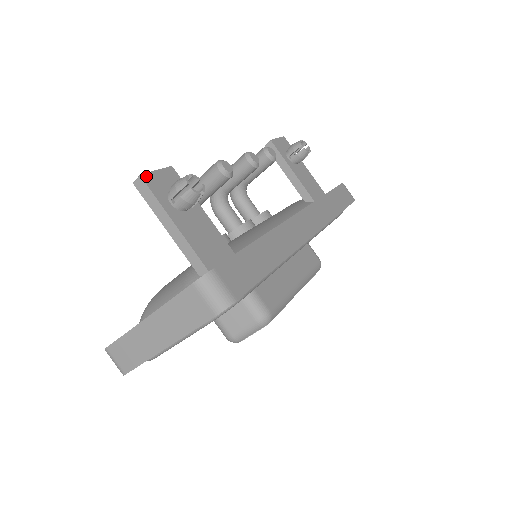
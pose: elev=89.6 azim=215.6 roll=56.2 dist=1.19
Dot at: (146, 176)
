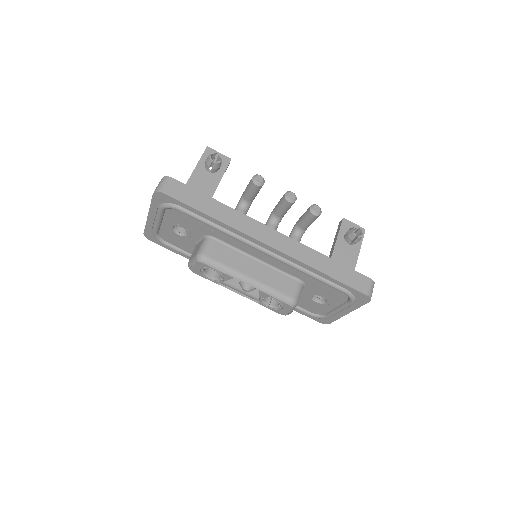
Dot at: (210, 149)
